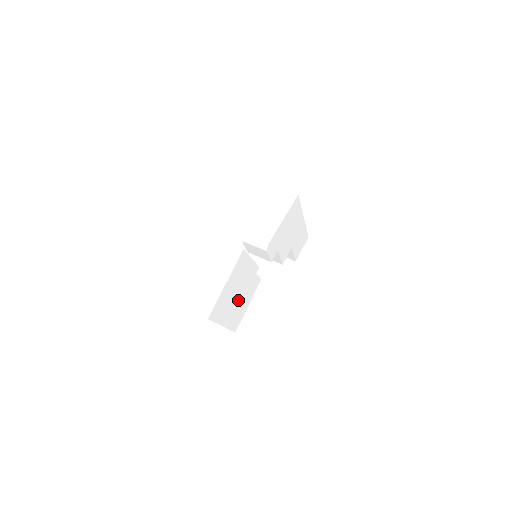
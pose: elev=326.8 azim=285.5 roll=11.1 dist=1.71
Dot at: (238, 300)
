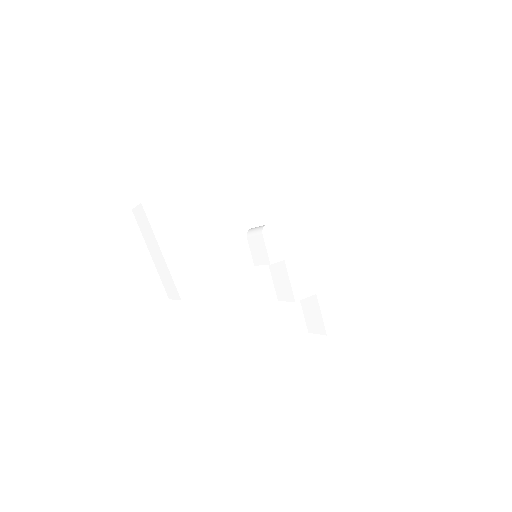
Dot at: (198, 246)
